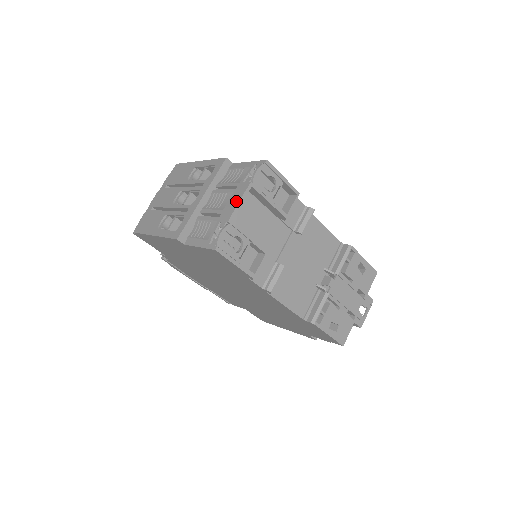
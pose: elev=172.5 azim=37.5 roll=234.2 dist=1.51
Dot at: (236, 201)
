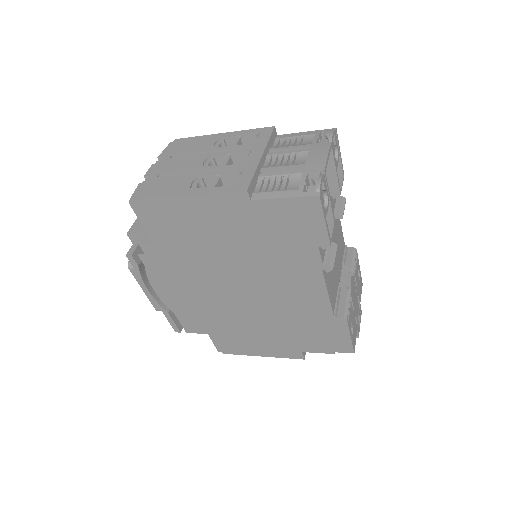
Dot at: (323, 155)
